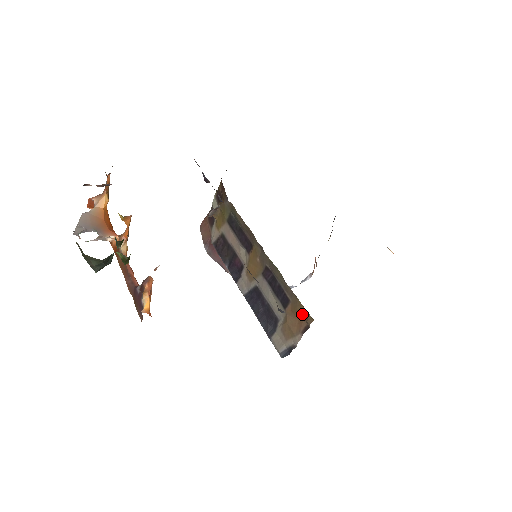
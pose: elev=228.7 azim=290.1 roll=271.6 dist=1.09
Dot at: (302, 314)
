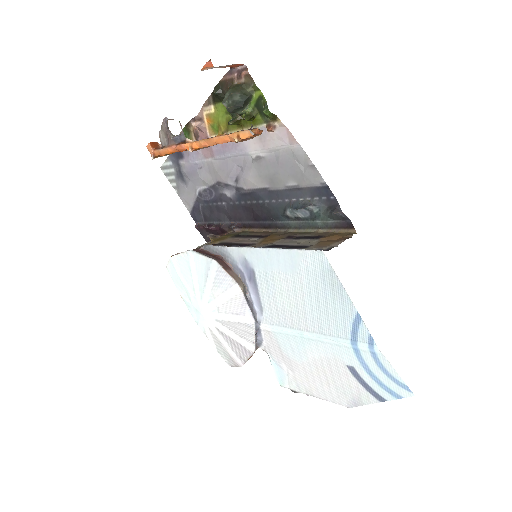
Dot at: (341, 236)
